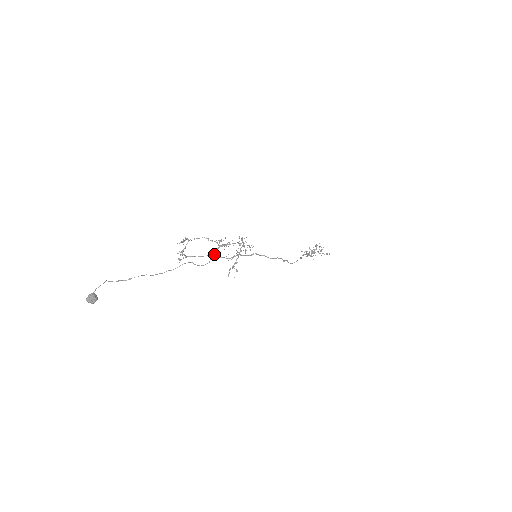
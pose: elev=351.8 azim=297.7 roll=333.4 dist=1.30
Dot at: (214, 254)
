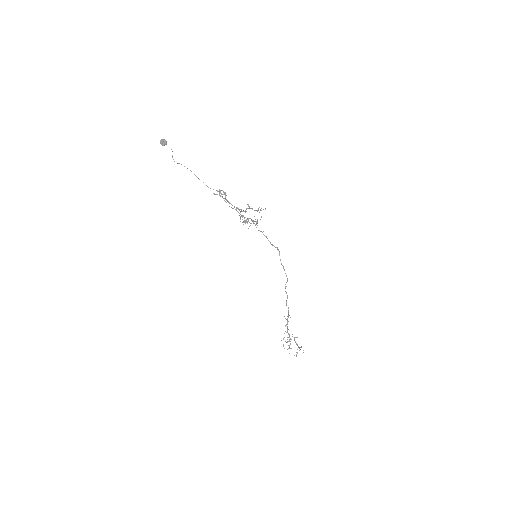
Dot at: (236, 209)
